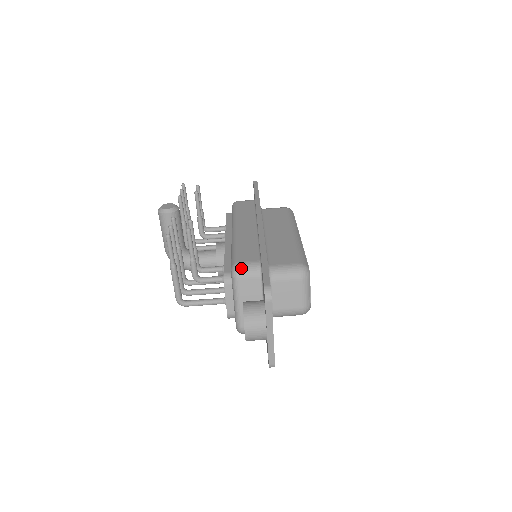
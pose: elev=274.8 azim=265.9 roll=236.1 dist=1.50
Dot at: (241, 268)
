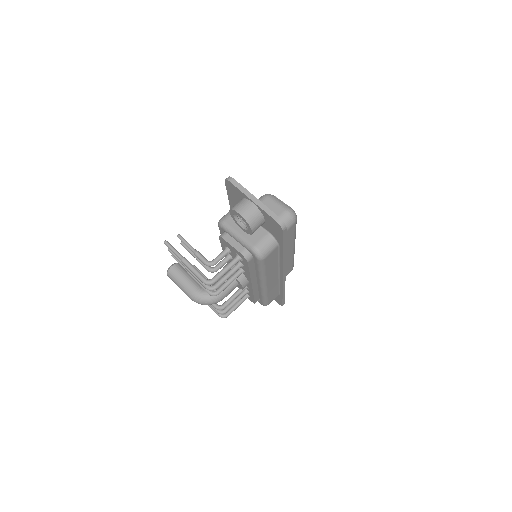
Dot at: (222, 217)
